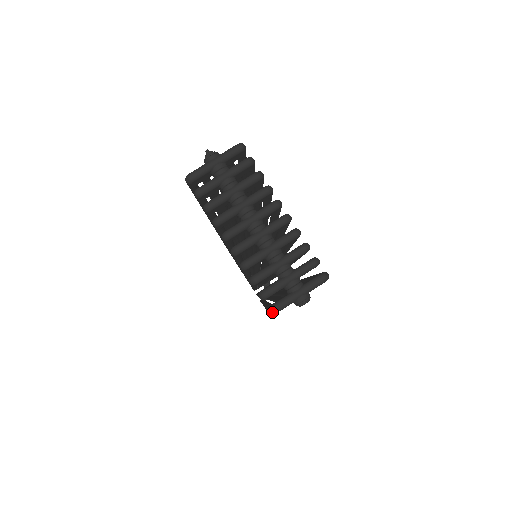
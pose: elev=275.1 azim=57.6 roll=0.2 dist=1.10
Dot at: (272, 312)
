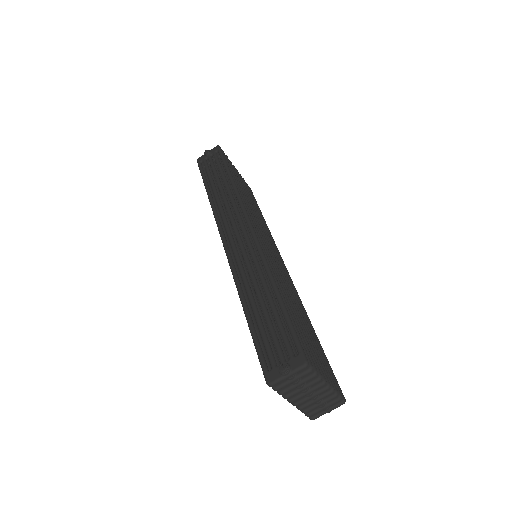
Dot at: occluded
